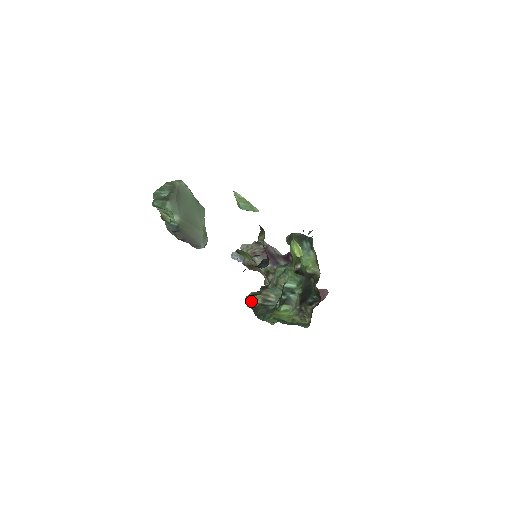
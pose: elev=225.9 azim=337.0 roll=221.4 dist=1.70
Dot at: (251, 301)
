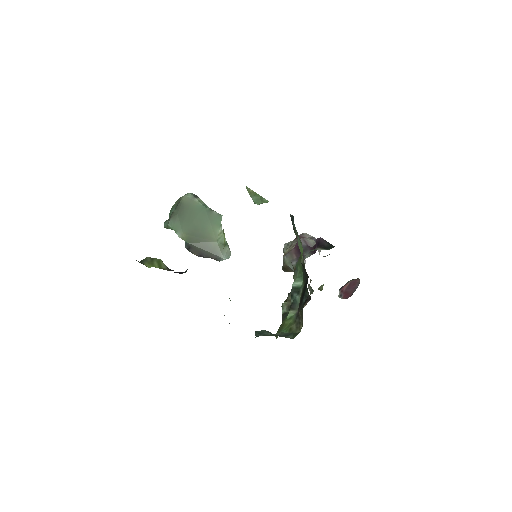
Dot at: occluded
